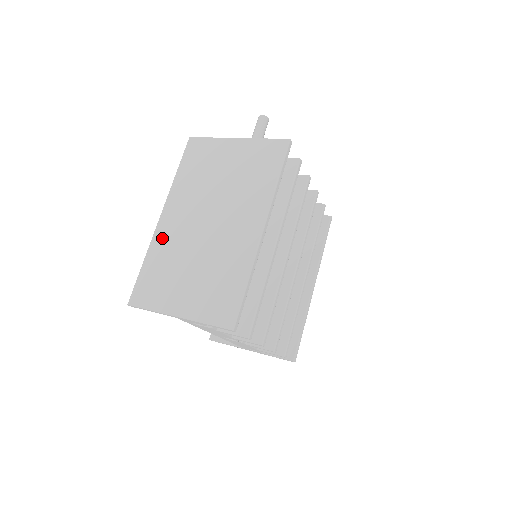
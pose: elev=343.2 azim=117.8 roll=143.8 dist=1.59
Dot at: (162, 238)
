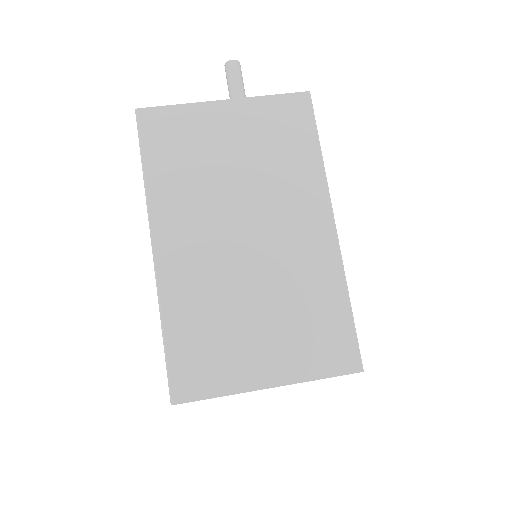
Dot at: (177, 282)
